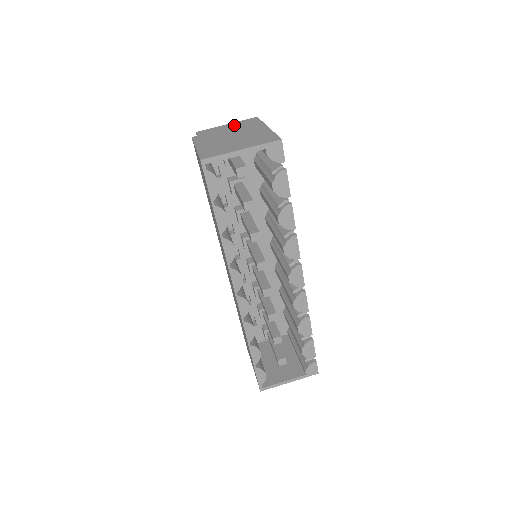
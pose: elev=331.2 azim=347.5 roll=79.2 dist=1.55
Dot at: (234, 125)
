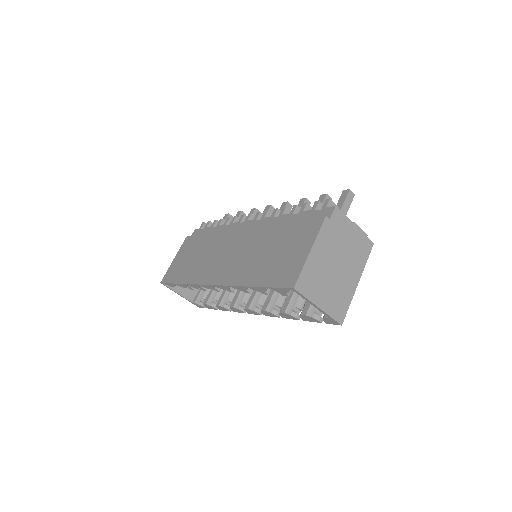
Dot at: (355, 238)
